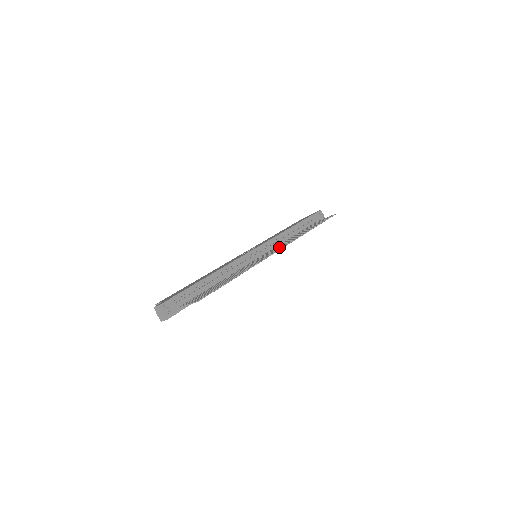
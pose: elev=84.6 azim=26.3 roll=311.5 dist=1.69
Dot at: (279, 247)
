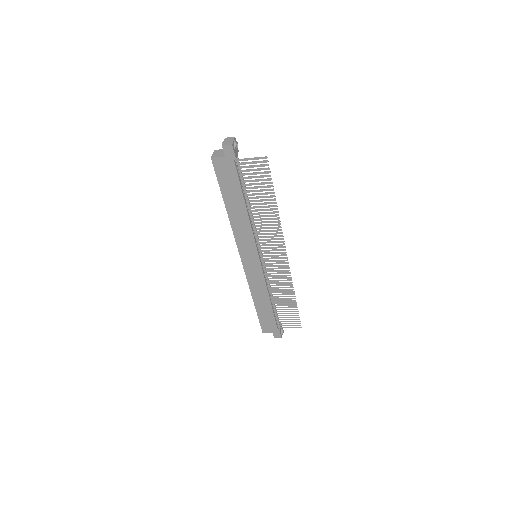
Dot at: occluded
